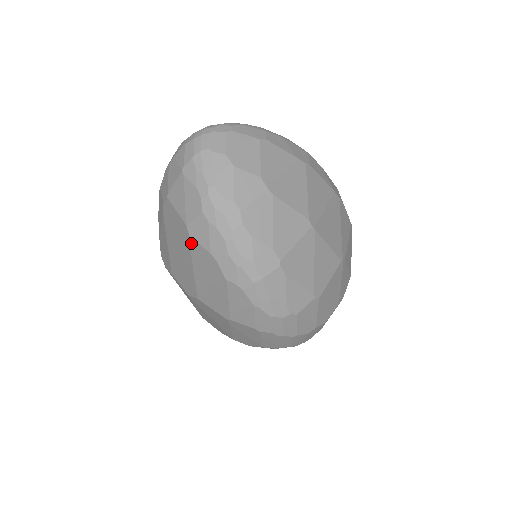
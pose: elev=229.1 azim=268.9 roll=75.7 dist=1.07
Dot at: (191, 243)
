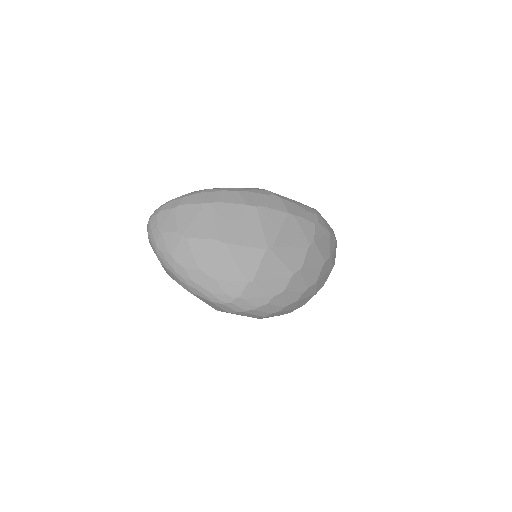
Dot at: occluded
